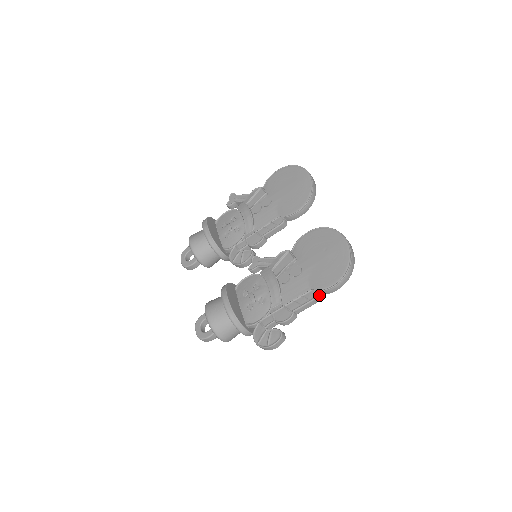
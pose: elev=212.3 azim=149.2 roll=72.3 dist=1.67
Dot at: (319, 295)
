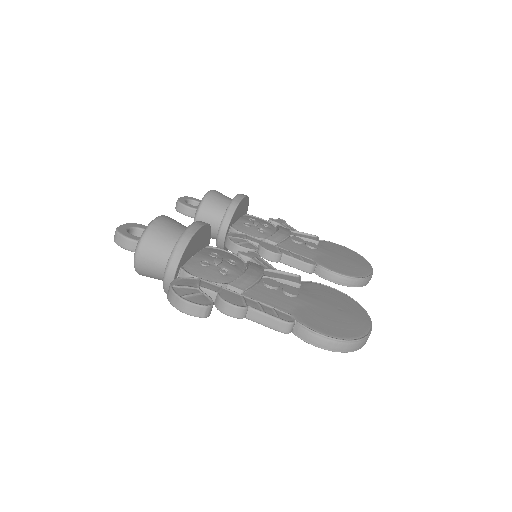
Dot at: (293, 327)
